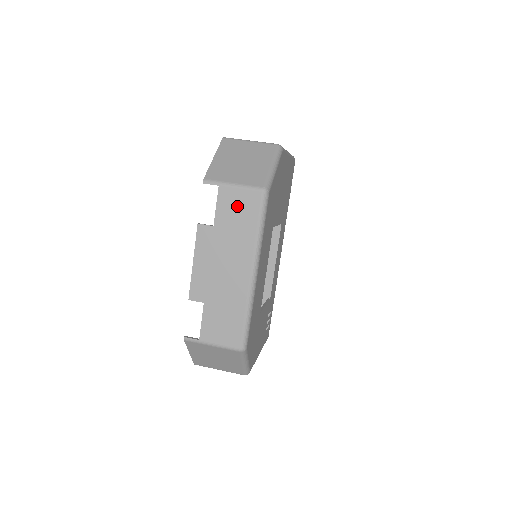
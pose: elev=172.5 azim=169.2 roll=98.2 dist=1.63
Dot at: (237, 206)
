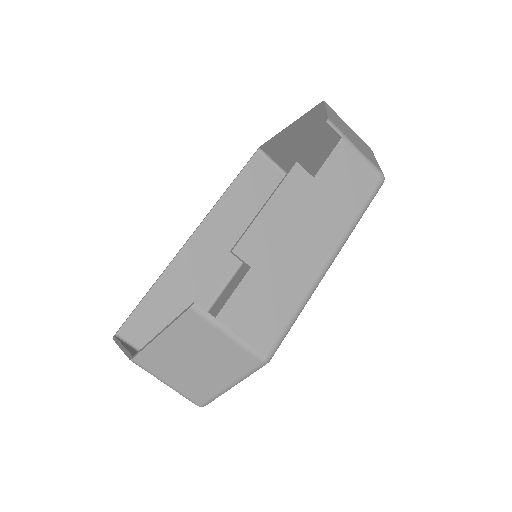
Dot at: (350, 174)
